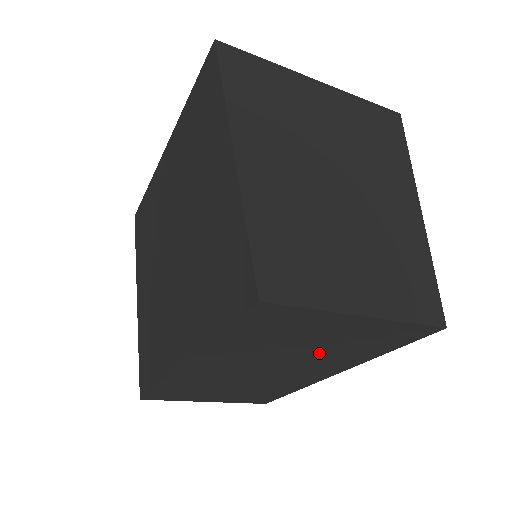
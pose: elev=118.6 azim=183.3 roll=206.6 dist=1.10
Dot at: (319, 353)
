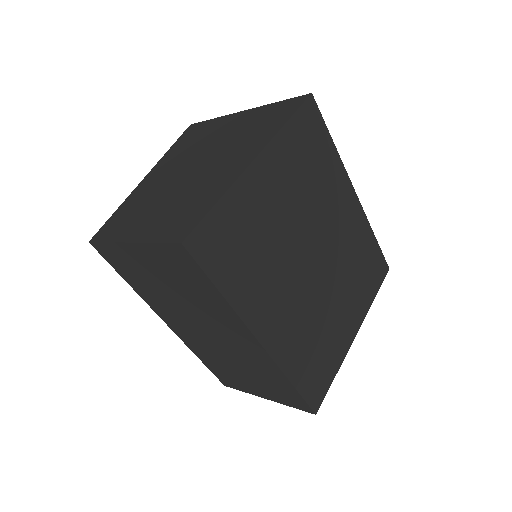
Dot at: (190, 300)
